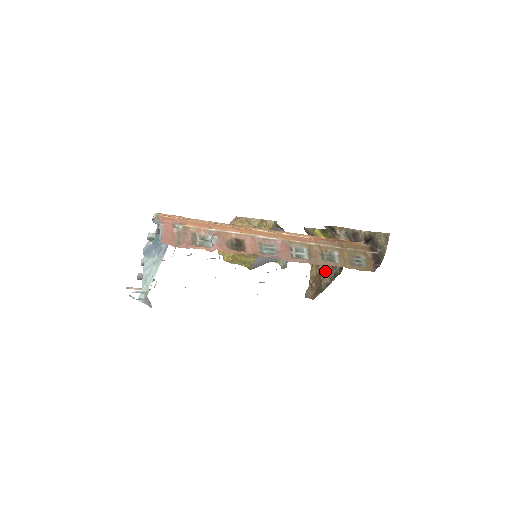
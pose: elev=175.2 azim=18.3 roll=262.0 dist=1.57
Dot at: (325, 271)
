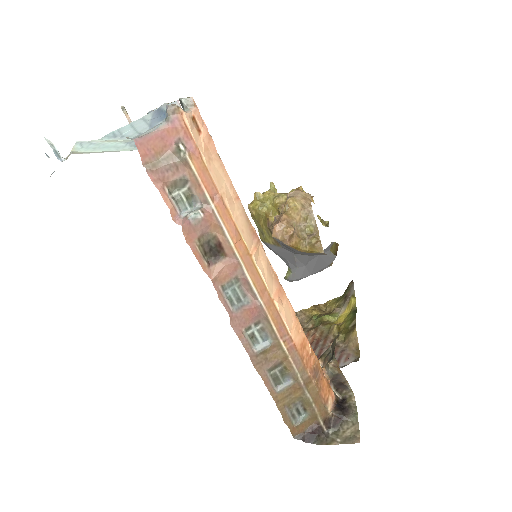
Dot at: occluded
